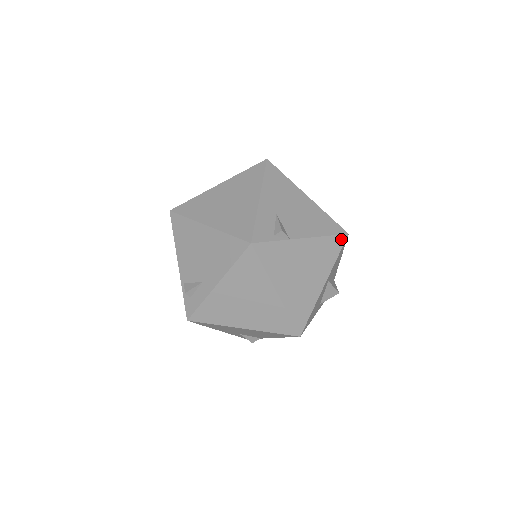
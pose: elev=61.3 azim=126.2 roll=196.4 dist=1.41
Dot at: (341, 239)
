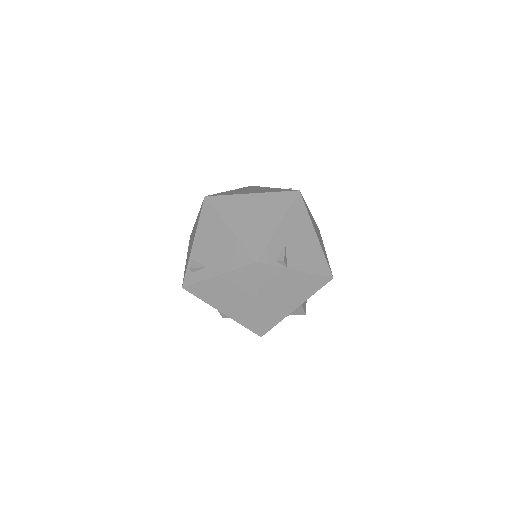
Dot at: (326, 280)
